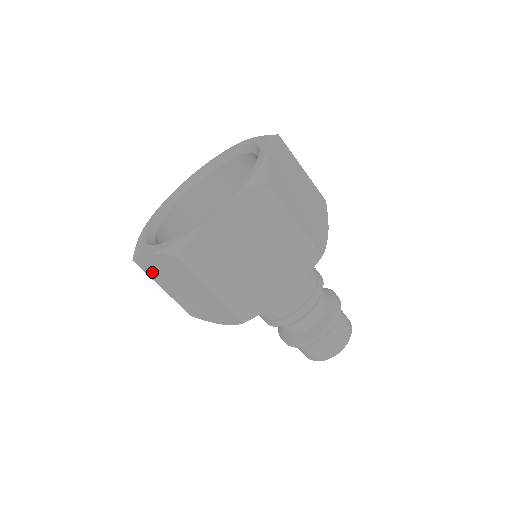
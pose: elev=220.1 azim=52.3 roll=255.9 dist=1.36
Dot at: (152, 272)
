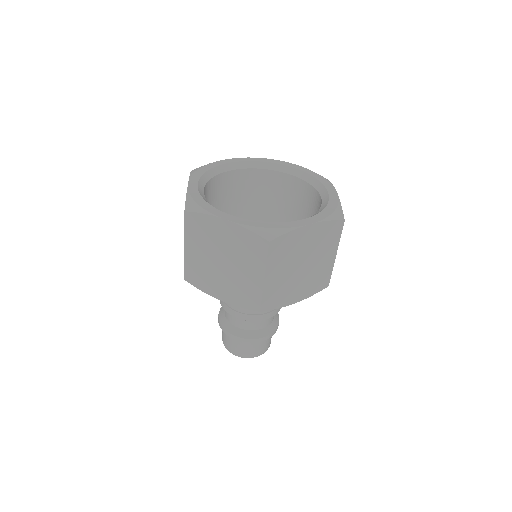
Dot at: (198, 231)
